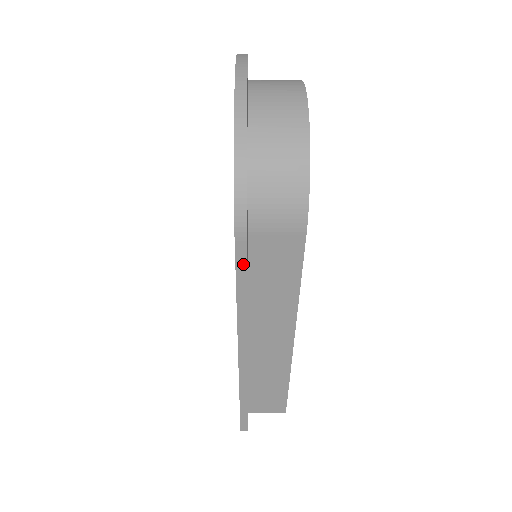
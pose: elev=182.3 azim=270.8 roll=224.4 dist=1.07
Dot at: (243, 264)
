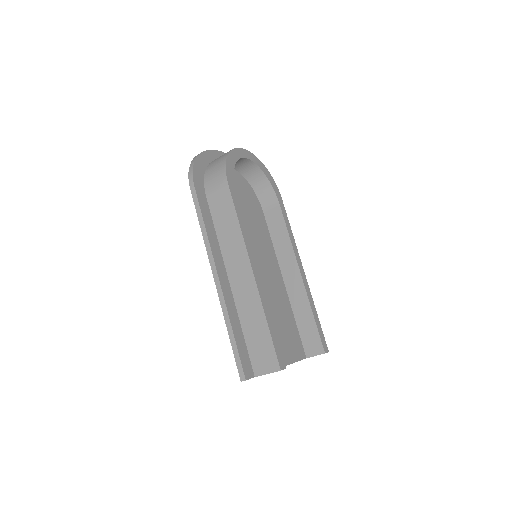
Dot at: (197, 201)
